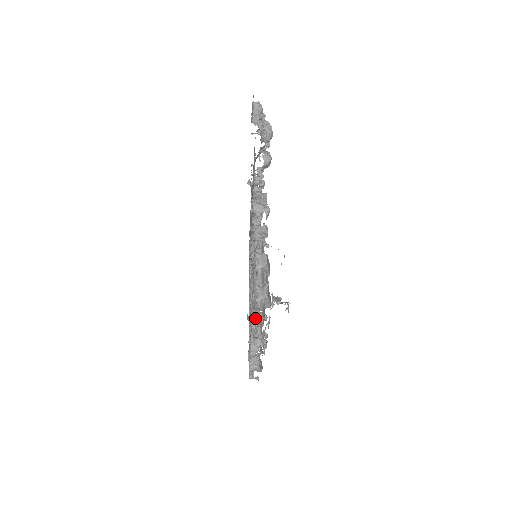
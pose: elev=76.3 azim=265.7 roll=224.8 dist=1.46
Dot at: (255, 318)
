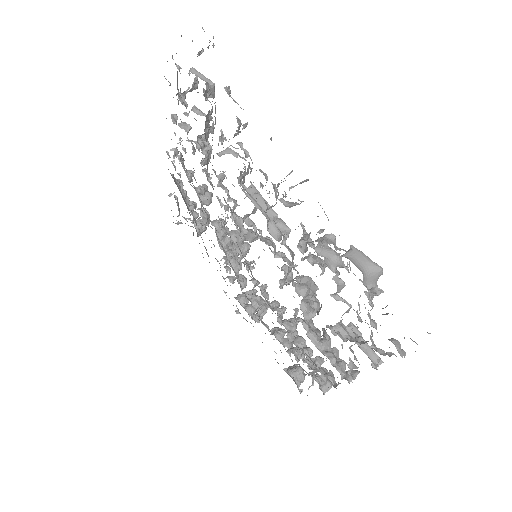
Dot at: occluded
